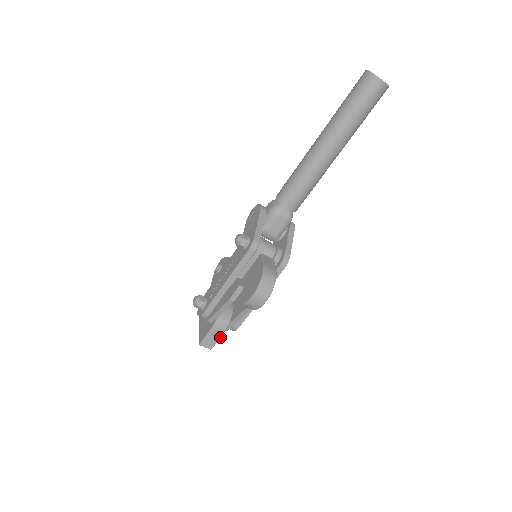
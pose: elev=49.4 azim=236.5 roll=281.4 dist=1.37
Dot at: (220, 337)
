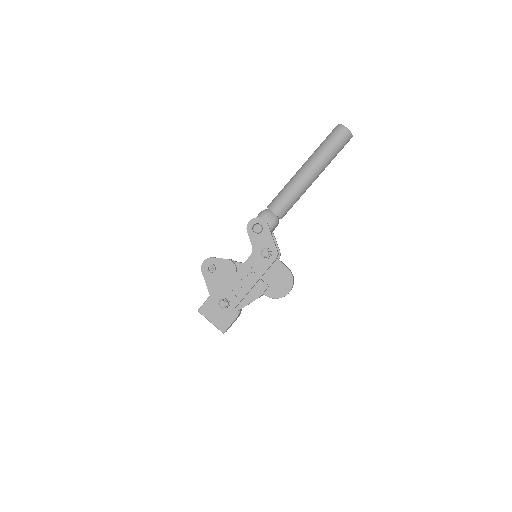
Dot at: (234, 321)
